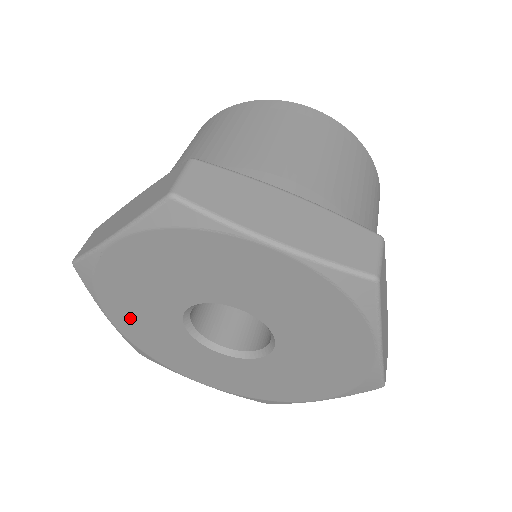
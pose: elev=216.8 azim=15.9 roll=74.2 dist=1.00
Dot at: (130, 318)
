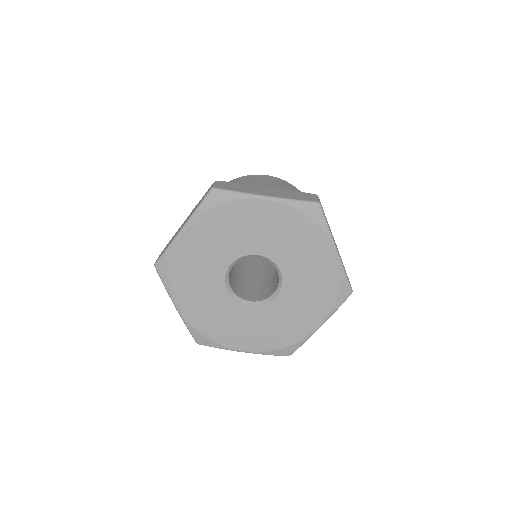
Dot at: (202, 238)
